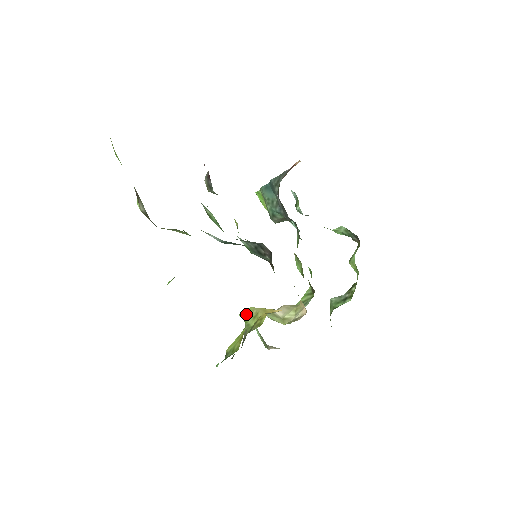
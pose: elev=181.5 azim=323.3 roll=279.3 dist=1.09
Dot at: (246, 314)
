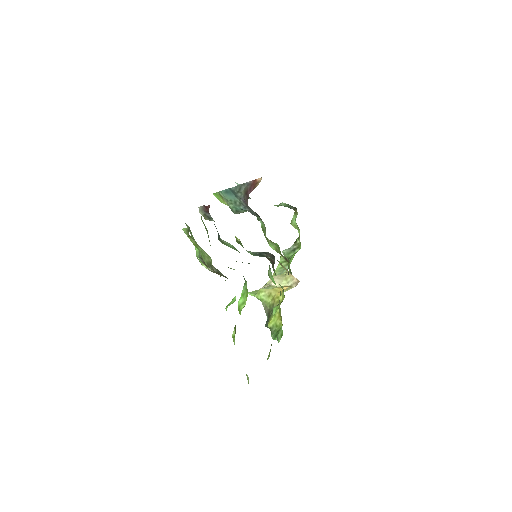
Dot at: (258, 294)
